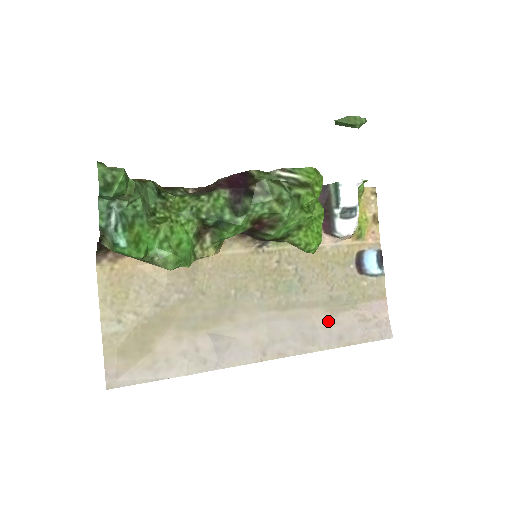
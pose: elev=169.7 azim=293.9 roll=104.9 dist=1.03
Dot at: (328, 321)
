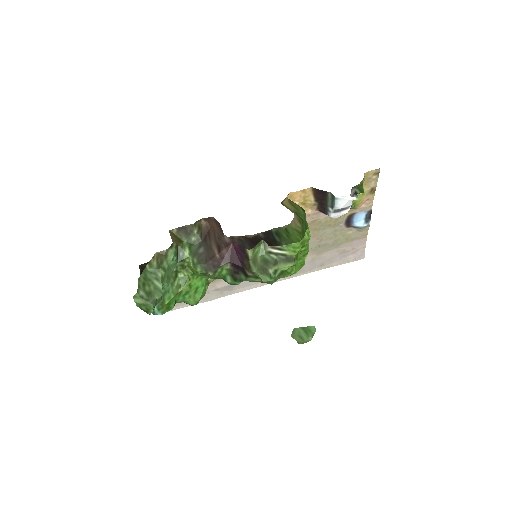
Dot at: (314, 258)
